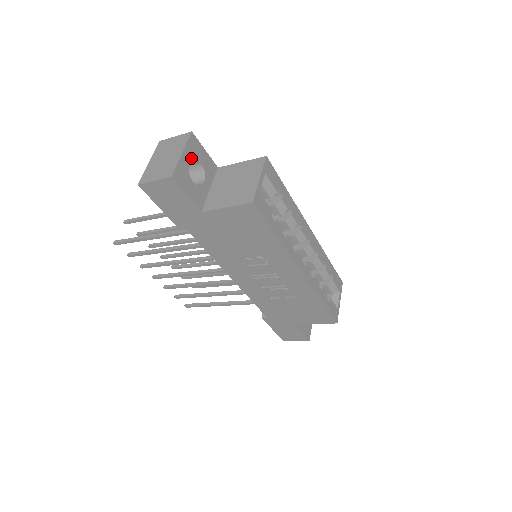
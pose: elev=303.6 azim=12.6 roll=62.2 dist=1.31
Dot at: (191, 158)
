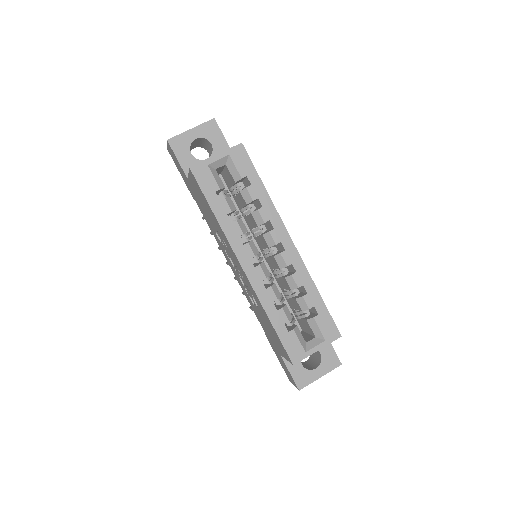
Dot at: (201, 136)
